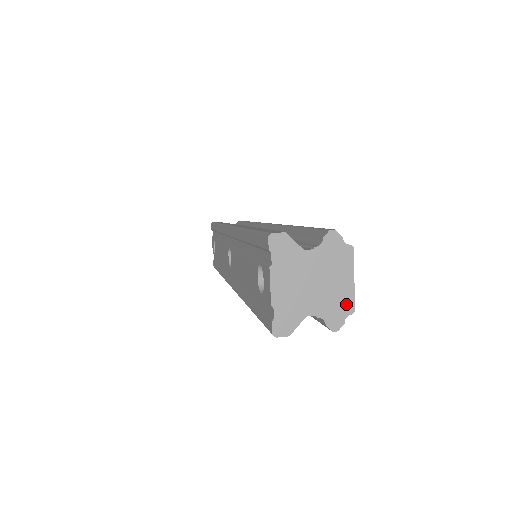
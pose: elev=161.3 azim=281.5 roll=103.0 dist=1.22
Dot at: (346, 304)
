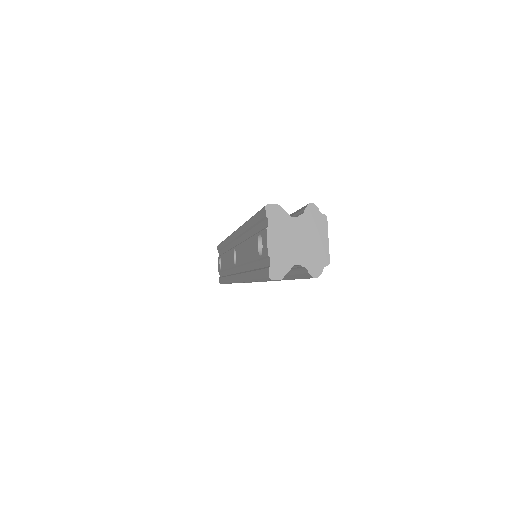
Dot at: (323, 258)
